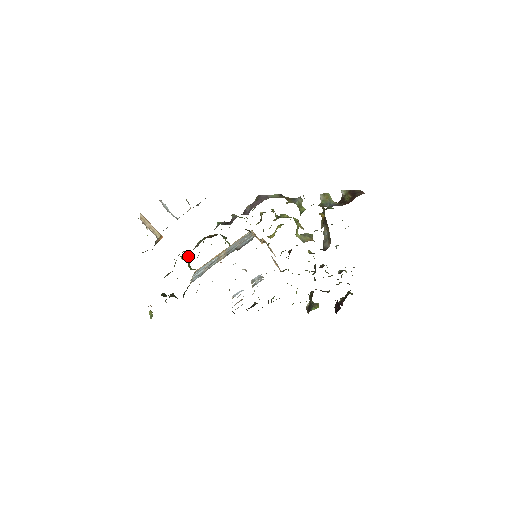
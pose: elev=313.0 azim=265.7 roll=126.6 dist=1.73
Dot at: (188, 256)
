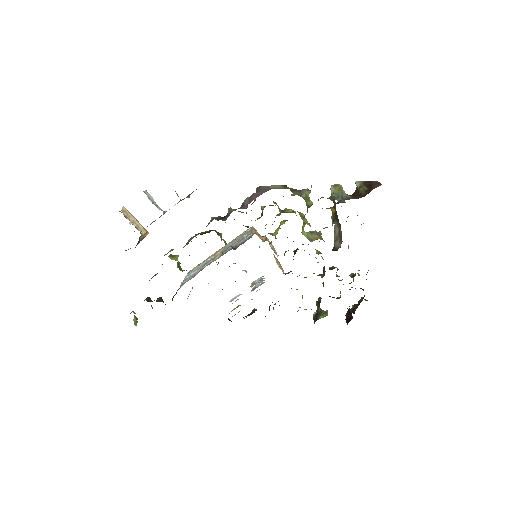
Dot at: (178, 255)
